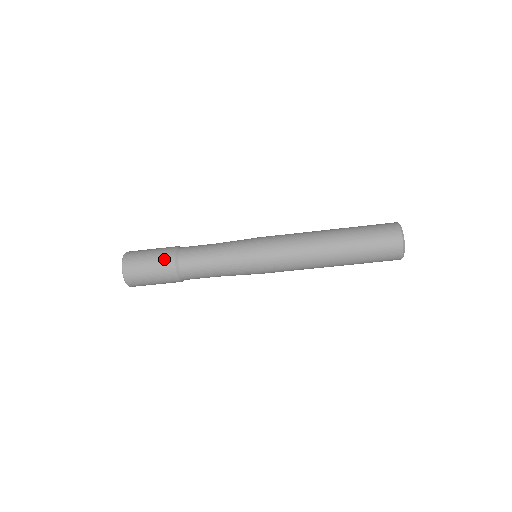
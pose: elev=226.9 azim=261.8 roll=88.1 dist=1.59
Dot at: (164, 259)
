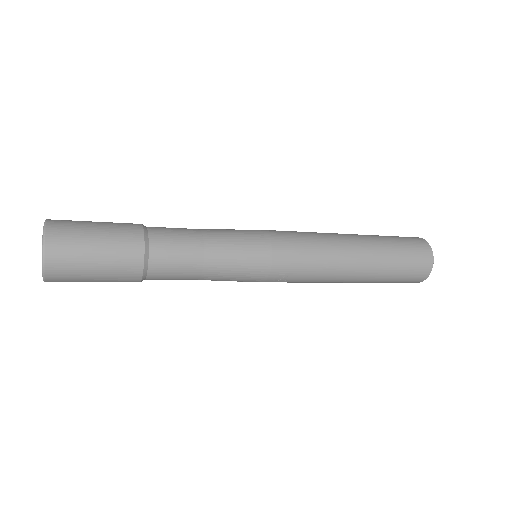
Dot at: occluded
